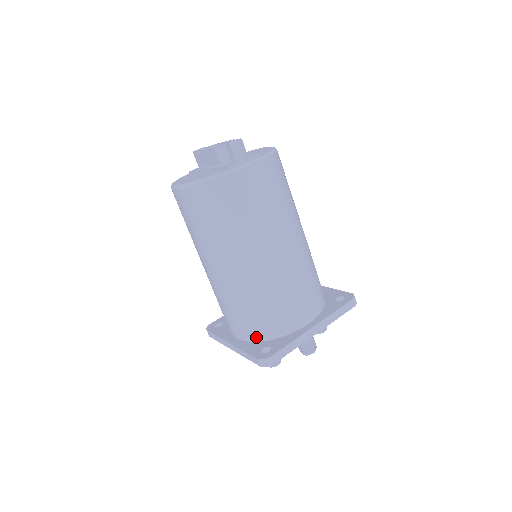
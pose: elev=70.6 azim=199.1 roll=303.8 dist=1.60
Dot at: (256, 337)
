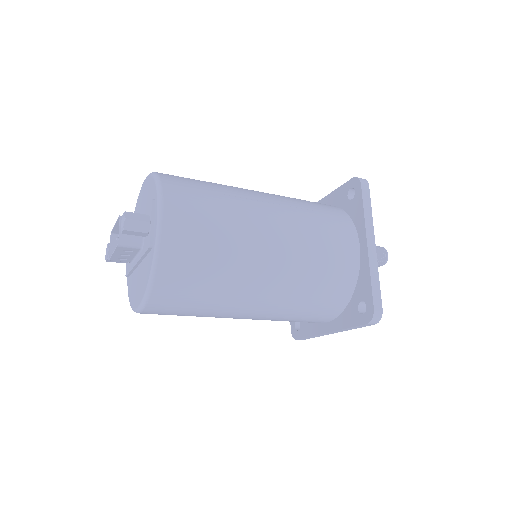
Dot at: (340, 307)
